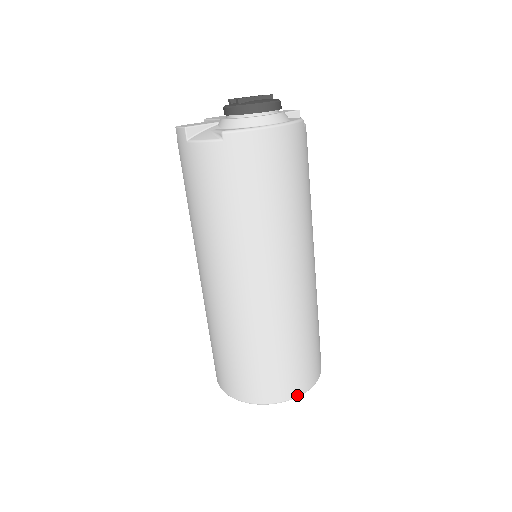
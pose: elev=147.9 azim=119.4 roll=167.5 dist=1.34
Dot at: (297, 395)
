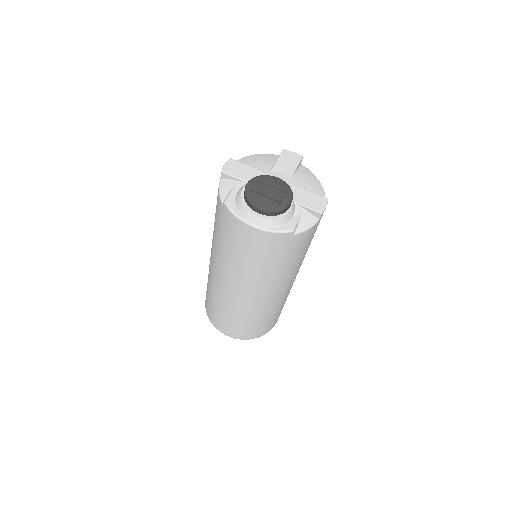
Dot at: (227, 335)
